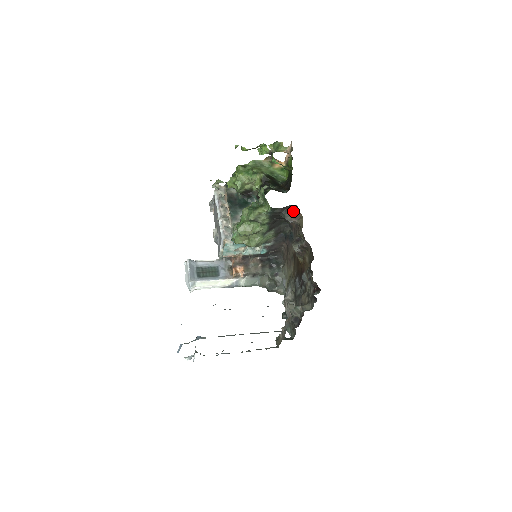
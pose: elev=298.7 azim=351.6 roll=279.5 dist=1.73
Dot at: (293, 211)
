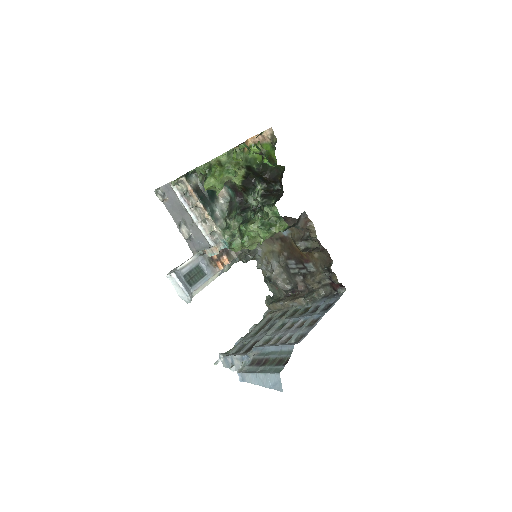
Dot at: (302, 218)
